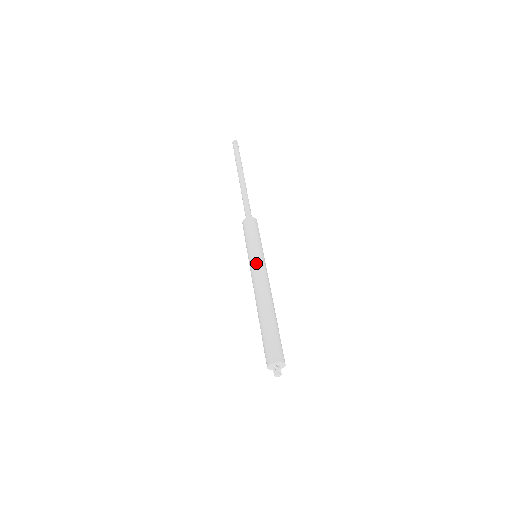
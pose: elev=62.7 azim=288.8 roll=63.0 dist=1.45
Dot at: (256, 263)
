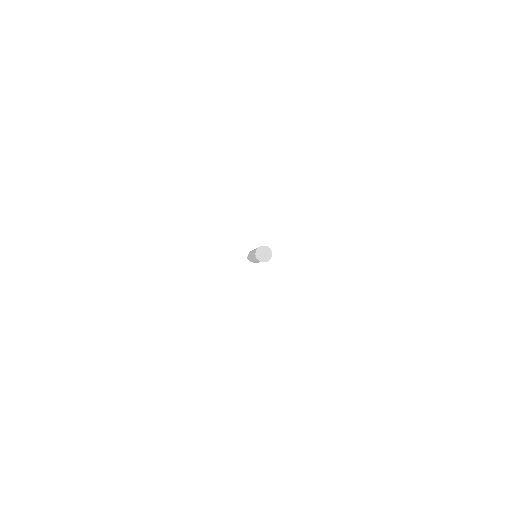
Dot at: occluded
